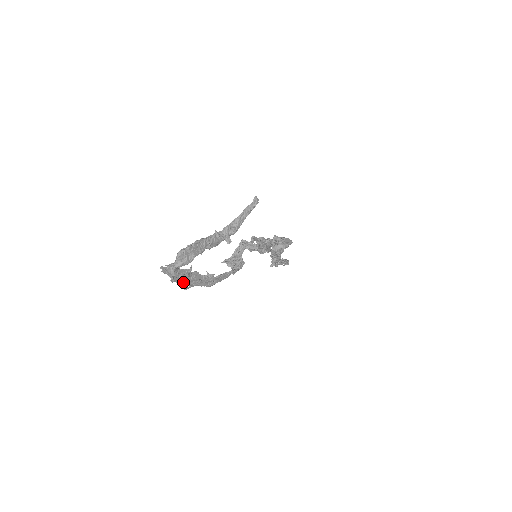
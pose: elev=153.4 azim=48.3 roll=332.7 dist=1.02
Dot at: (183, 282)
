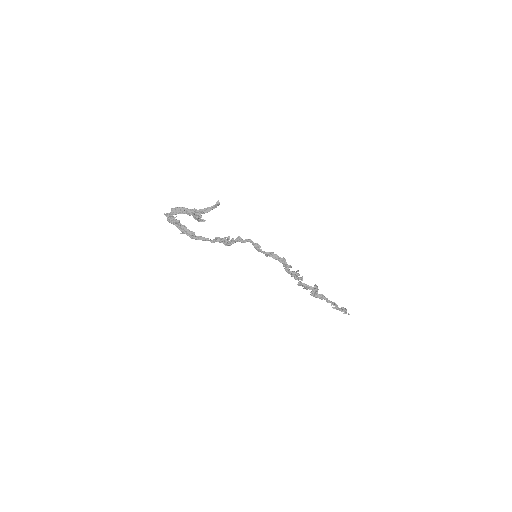
Dot at: (178, 227)
